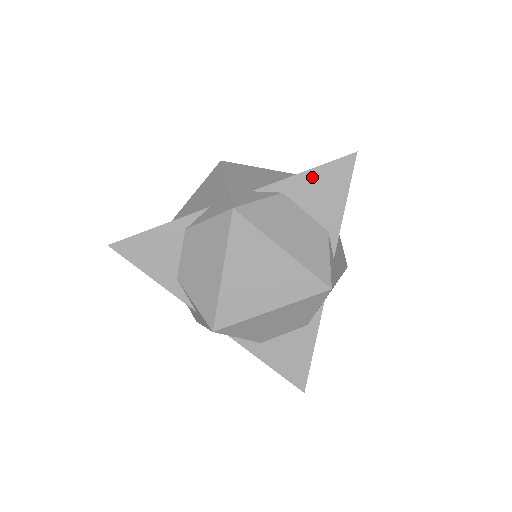
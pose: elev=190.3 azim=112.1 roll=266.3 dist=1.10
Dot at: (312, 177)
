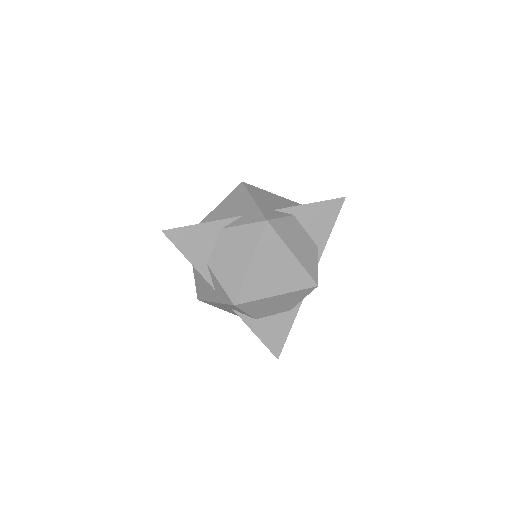
Dot at: (315, 208)
